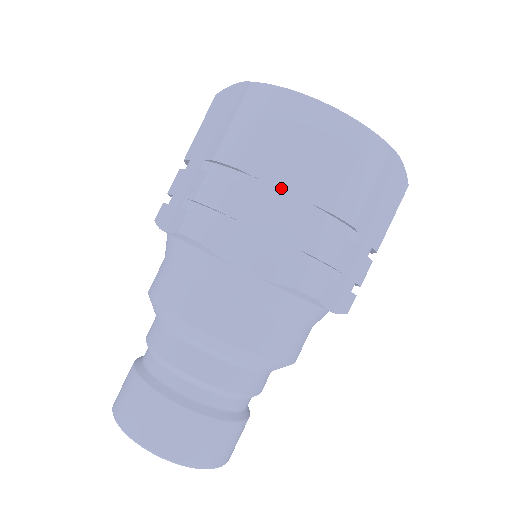
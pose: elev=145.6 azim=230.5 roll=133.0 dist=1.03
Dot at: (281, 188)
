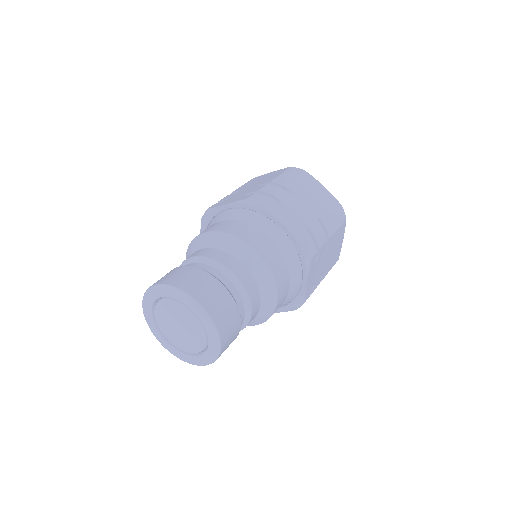
Dot at: (303, 203)
